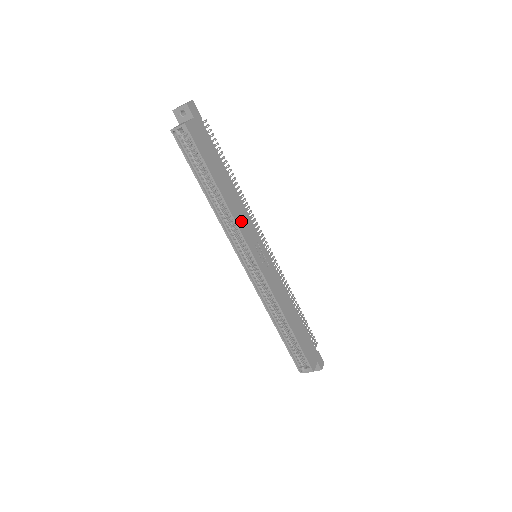
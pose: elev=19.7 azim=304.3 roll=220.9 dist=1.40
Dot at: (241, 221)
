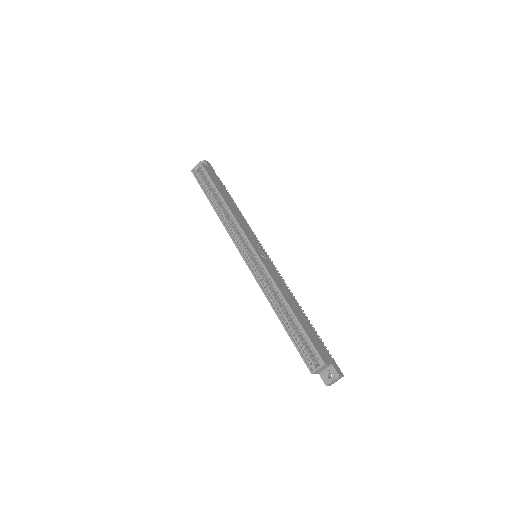
Dot at: (240, 222)
